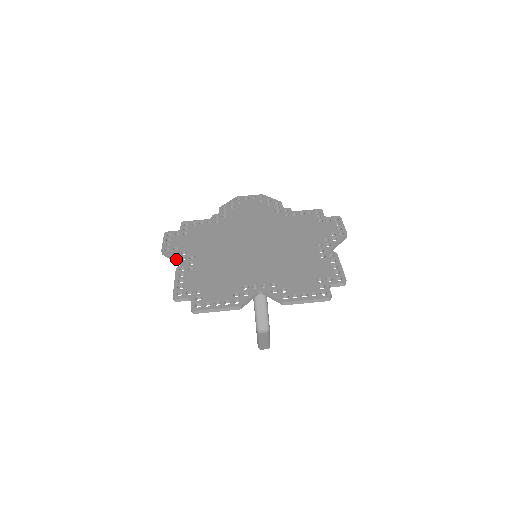
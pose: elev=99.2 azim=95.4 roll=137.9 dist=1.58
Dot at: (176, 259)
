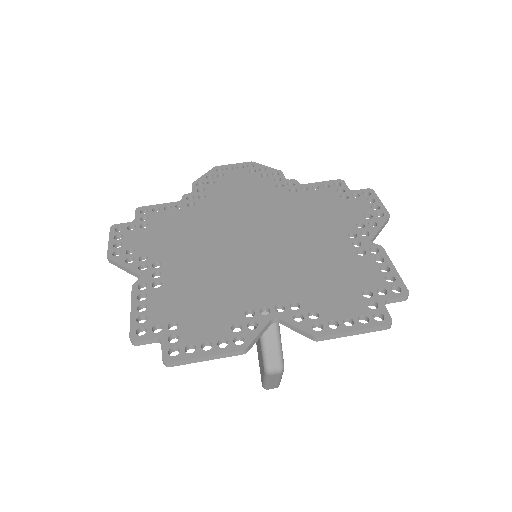
Dot at: (131, 269)
